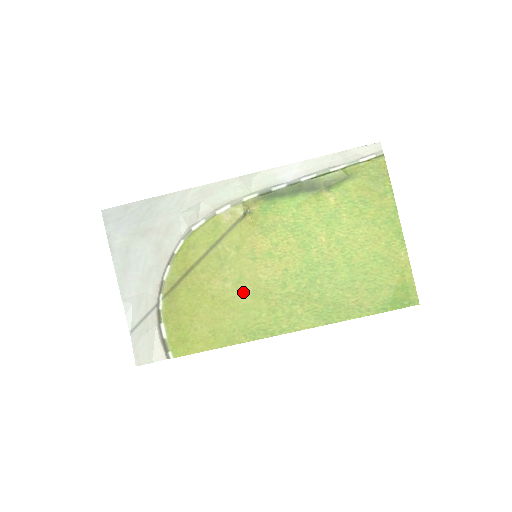
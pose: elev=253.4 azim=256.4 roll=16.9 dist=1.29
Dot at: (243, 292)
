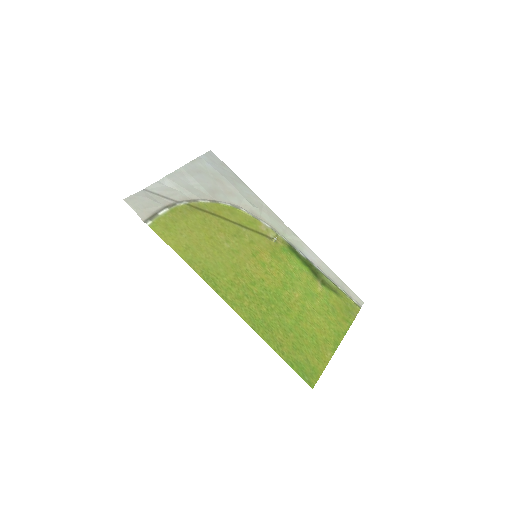
Dot at: (229, 257)
